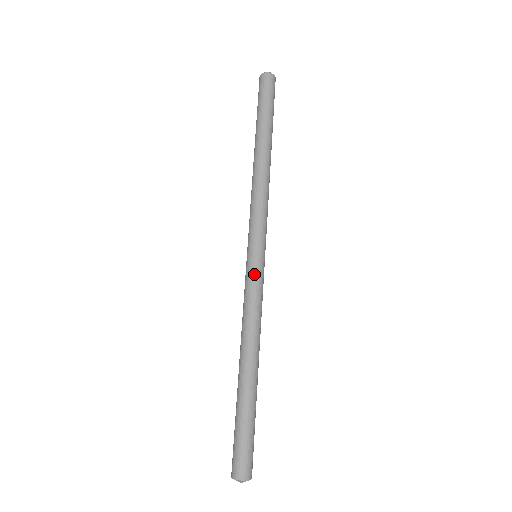
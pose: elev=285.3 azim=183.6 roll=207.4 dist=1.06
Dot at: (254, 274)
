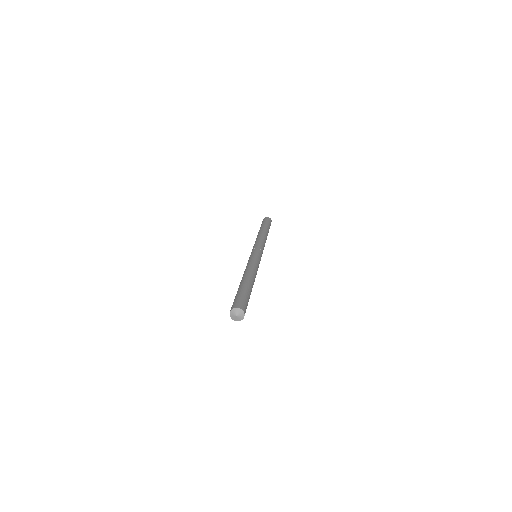
Dot at: (258, 256)
